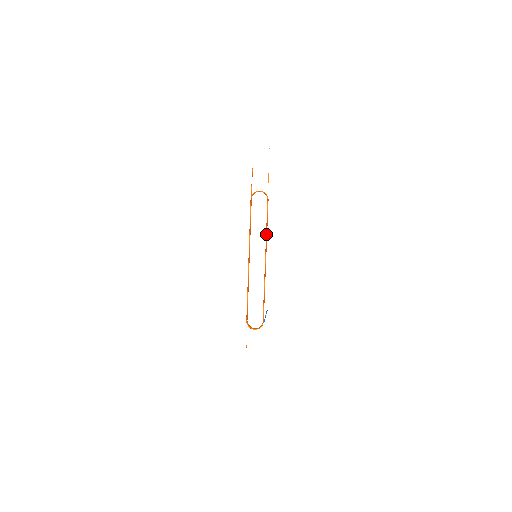
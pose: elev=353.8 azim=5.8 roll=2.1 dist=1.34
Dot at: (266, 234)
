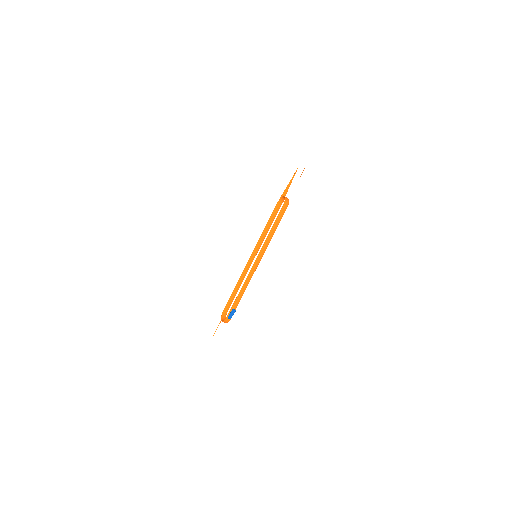
Dot at: (267, 237)
